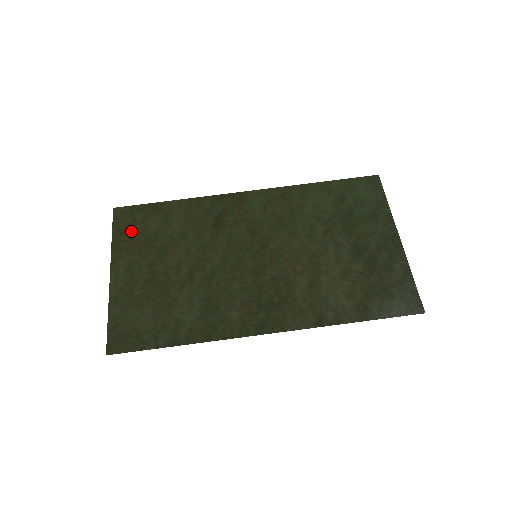
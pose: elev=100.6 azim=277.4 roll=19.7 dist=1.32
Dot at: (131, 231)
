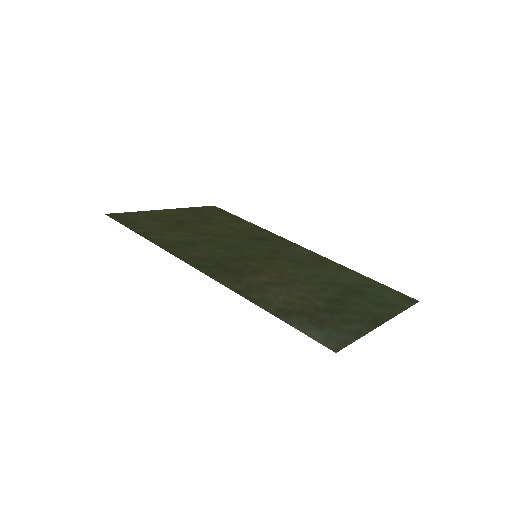
Dot at: (207, 212)
